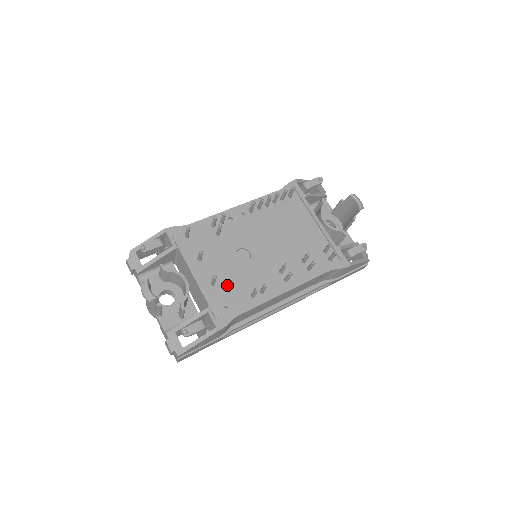
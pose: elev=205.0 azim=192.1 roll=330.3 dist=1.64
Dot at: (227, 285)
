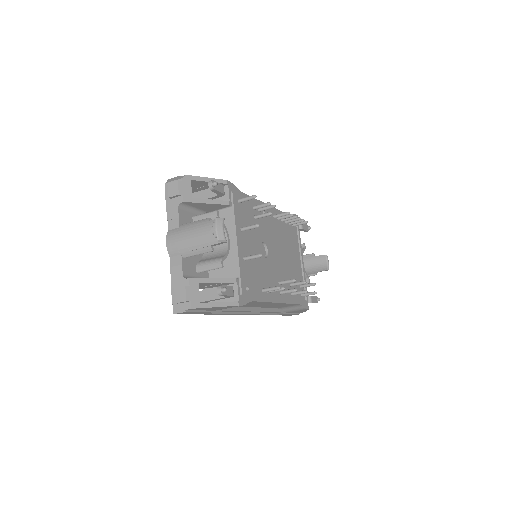
Dot at: (252, 268)
